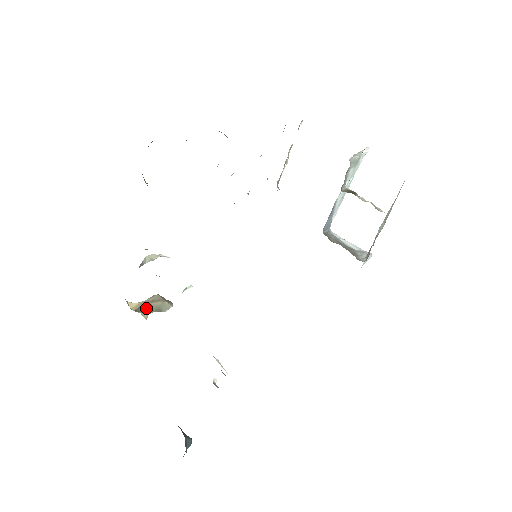
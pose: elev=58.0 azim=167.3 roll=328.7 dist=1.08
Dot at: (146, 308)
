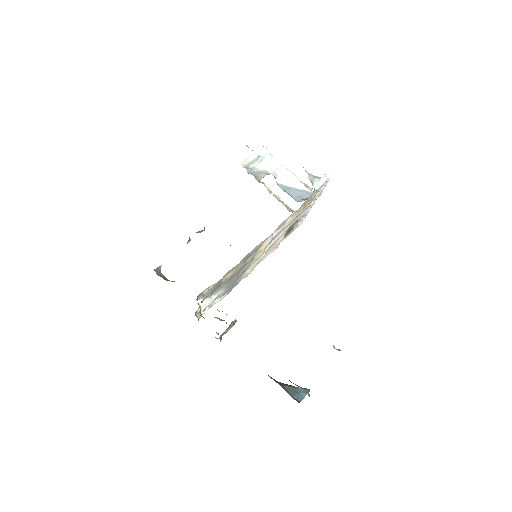
Dot at: (224, 333)
